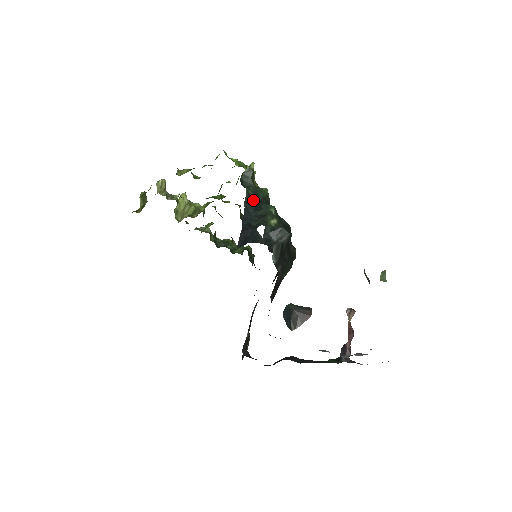
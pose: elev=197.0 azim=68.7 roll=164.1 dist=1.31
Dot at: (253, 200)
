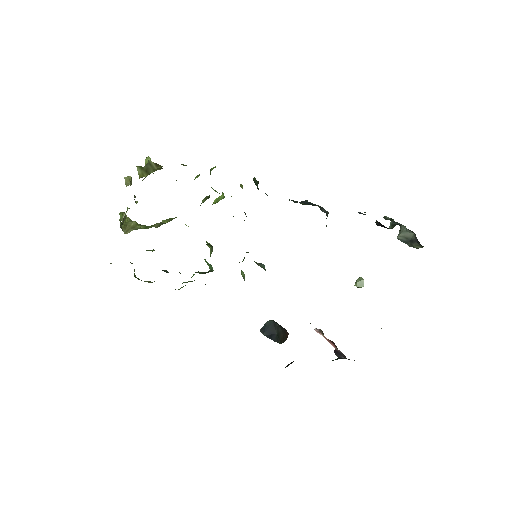
Dot at: occluded
